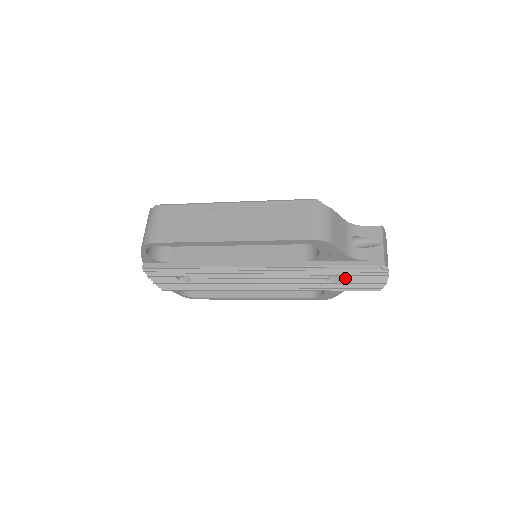
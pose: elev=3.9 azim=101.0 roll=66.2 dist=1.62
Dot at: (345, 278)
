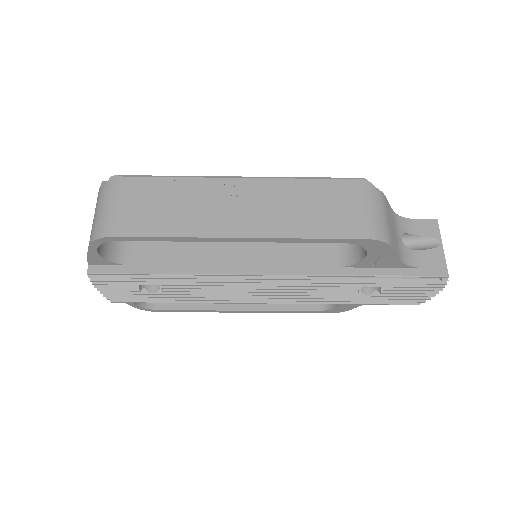
Dot at: (382, 290)
